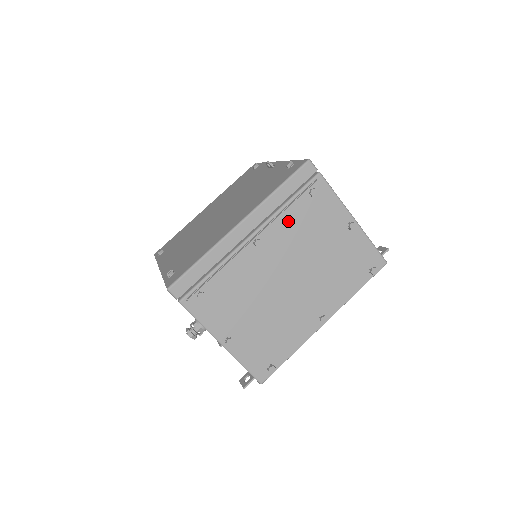
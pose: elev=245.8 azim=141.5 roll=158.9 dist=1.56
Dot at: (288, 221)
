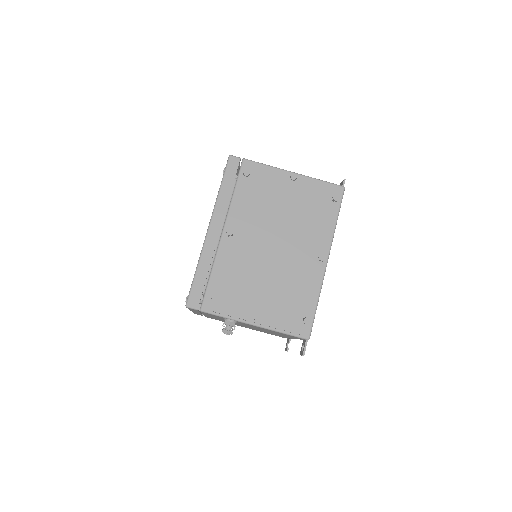
Dot at: (242, 204)
